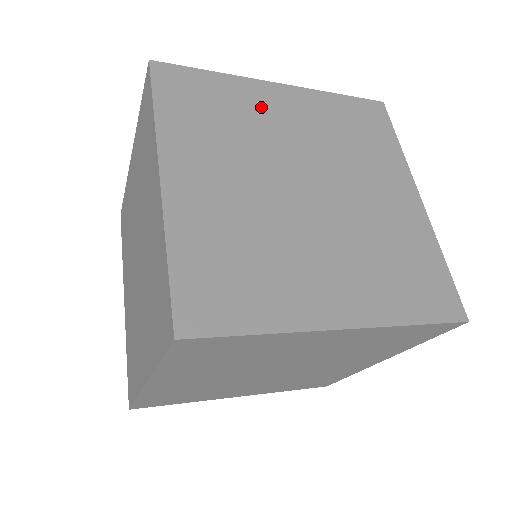
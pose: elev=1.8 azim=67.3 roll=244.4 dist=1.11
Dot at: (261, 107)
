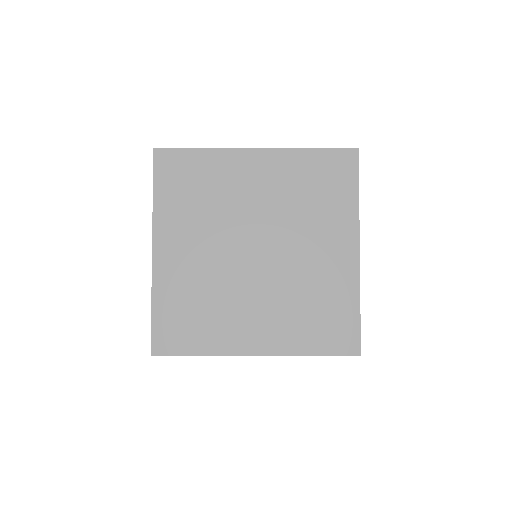
Dot at: (234, 178)
